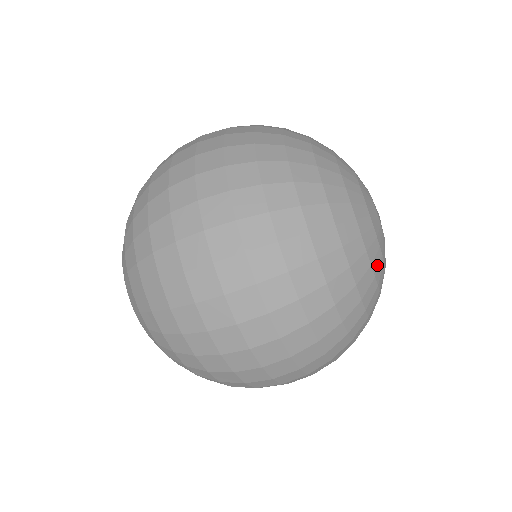
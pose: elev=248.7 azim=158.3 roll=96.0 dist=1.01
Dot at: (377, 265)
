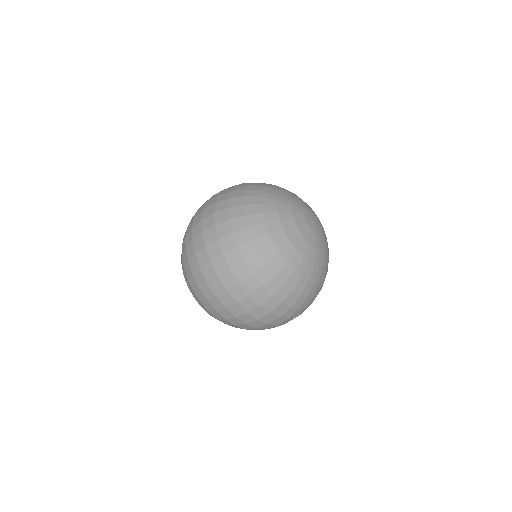
Dot at: (322, 261)
